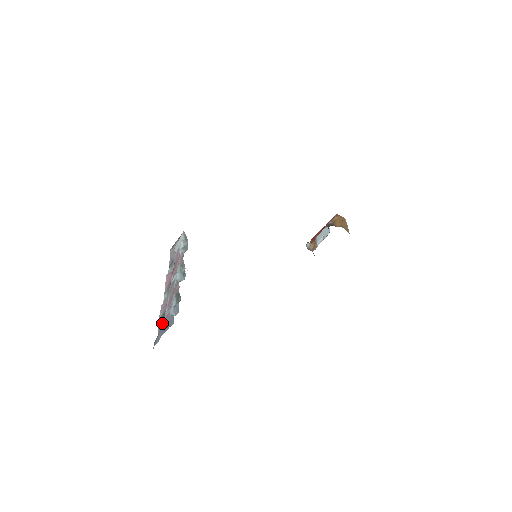
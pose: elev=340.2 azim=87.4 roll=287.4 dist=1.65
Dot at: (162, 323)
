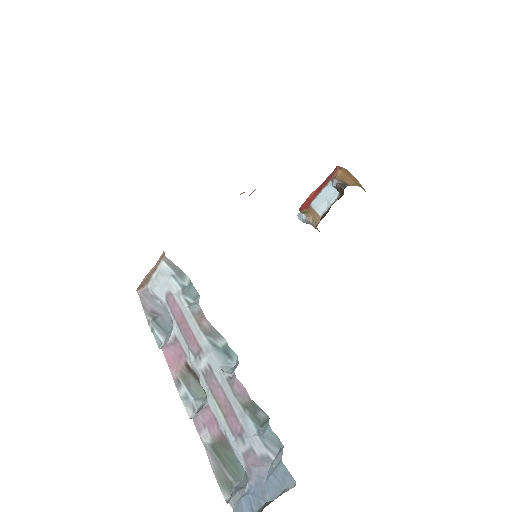
Dot at: (223, 461)
